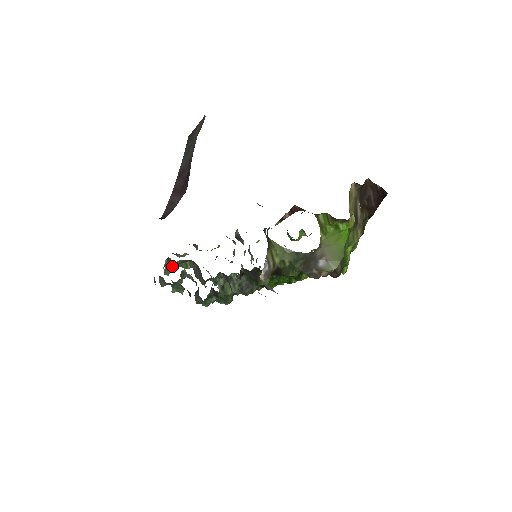
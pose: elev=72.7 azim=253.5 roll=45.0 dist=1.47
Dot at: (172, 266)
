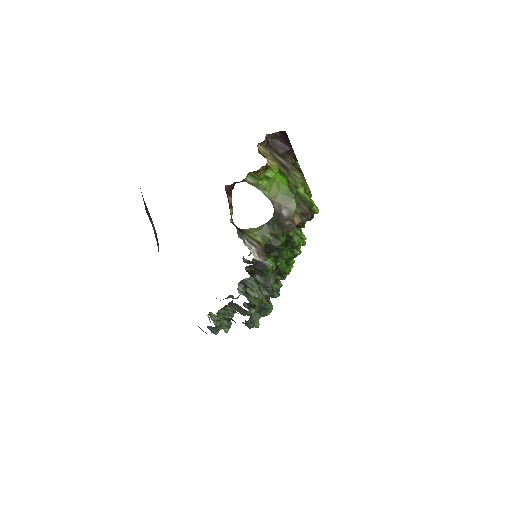
Dot at: (217, 318)
